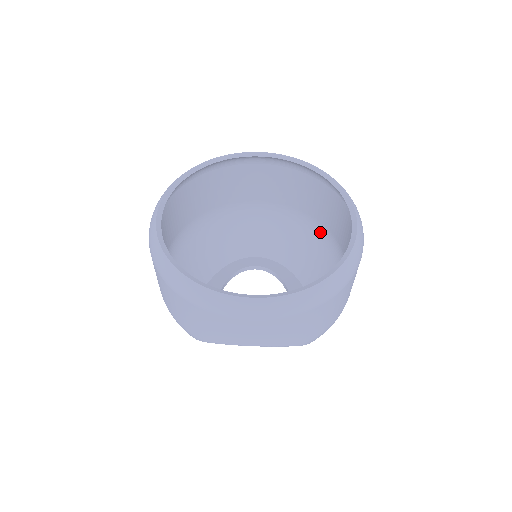
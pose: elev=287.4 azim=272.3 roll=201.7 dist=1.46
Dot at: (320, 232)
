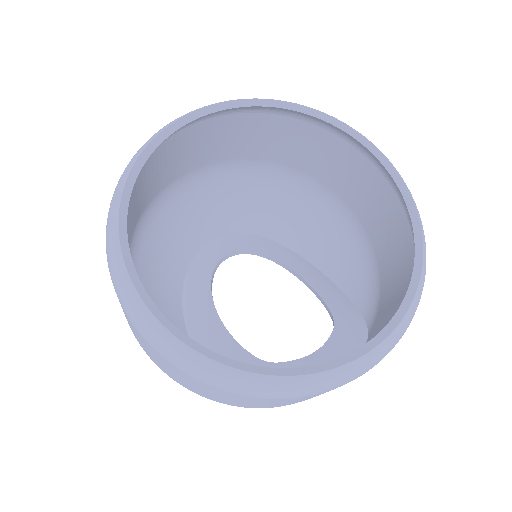
Dot at: (290, 177)
